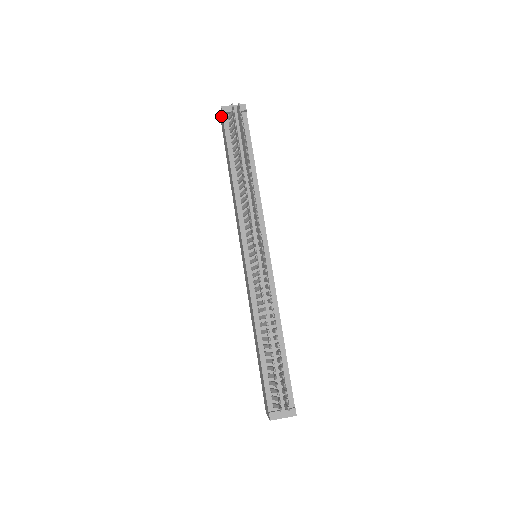
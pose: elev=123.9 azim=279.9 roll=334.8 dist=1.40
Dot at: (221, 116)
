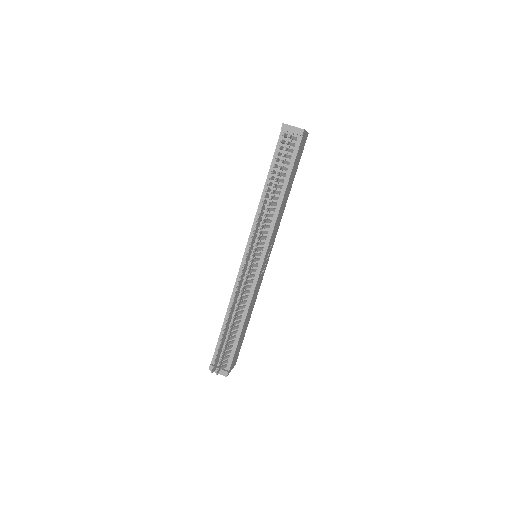
Dot at: occluded
